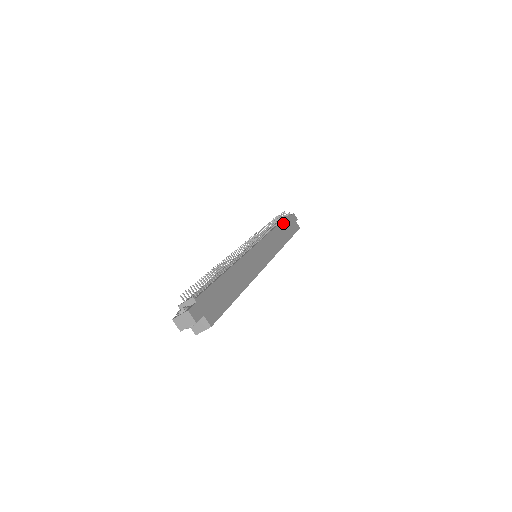
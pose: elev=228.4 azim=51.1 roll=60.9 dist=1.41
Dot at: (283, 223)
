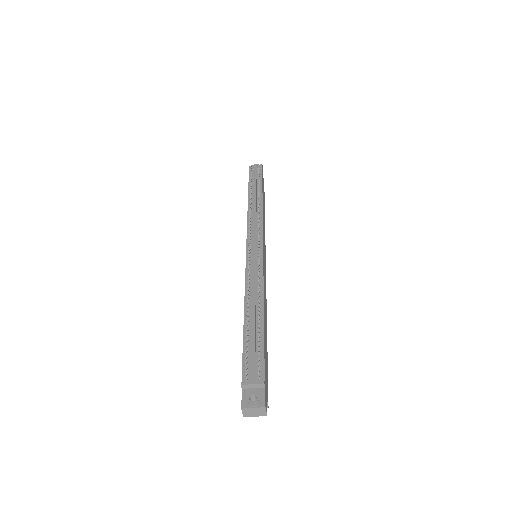
Dot at: occluded
